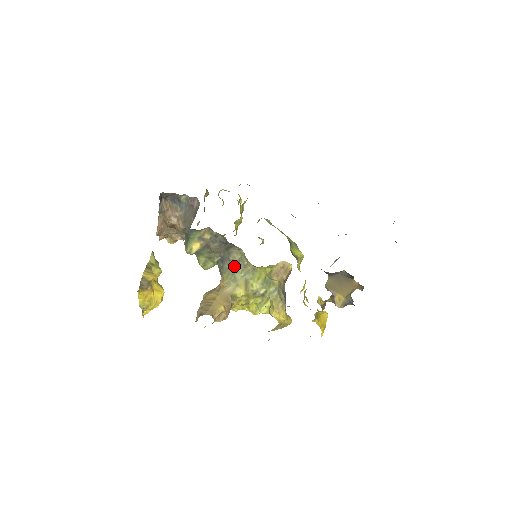
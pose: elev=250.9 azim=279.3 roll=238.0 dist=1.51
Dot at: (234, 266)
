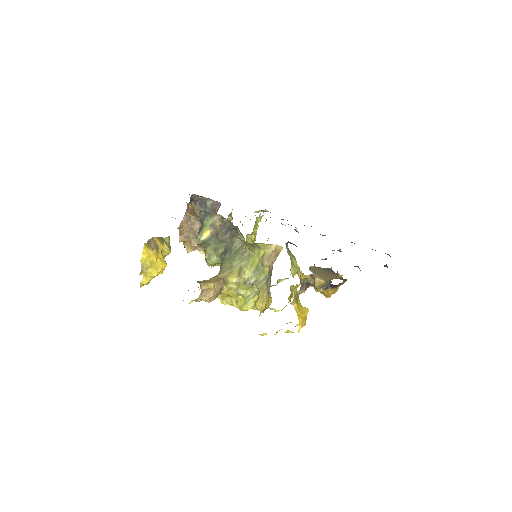
Dot at: (234, 255)
